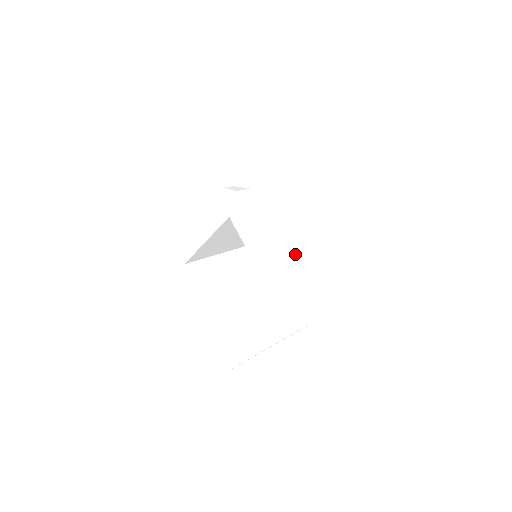
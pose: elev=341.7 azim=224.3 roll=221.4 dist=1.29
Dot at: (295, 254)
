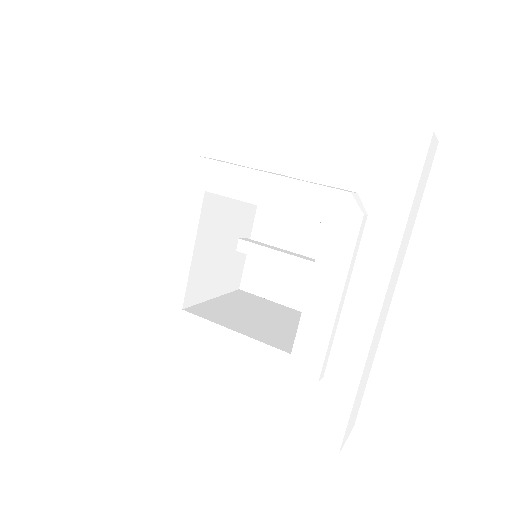
Dot at: (297, 167)
